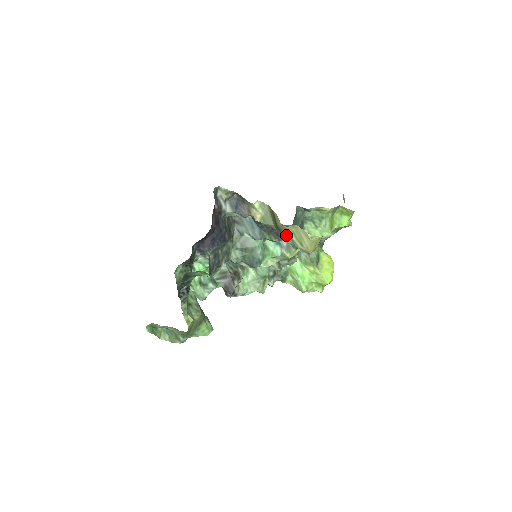
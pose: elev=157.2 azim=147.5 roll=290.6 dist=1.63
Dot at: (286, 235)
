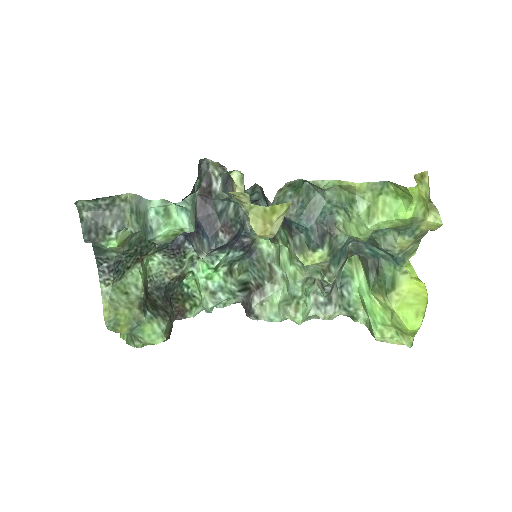
Dot at: occluded
